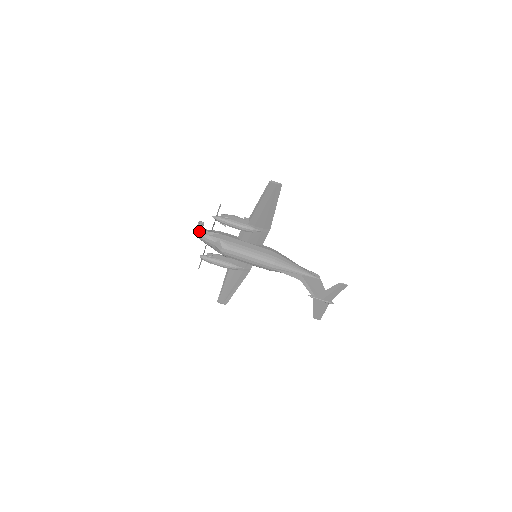
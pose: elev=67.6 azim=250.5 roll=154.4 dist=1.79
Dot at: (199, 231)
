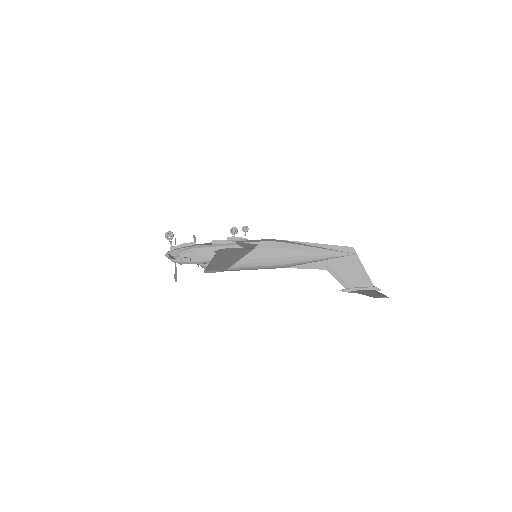
Dot at: occluded
